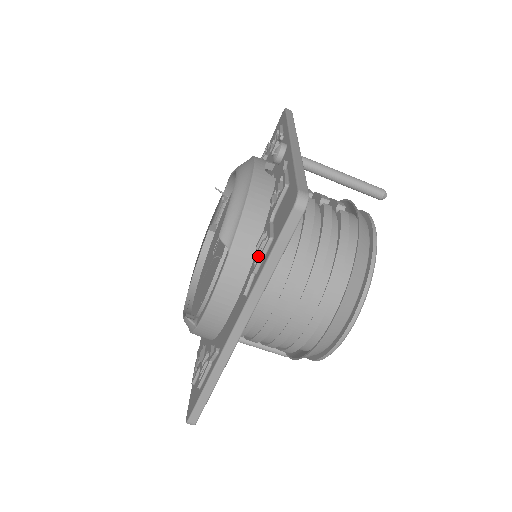
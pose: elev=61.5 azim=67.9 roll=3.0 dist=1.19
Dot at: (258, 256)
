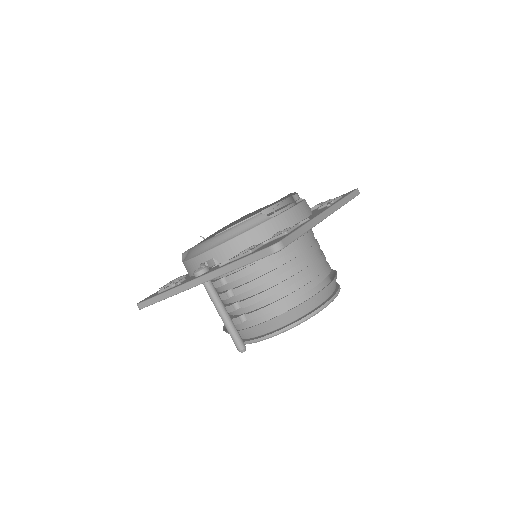
Dot at: occluded
